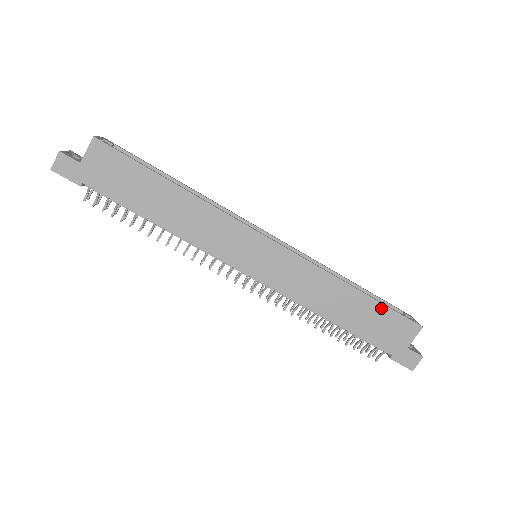
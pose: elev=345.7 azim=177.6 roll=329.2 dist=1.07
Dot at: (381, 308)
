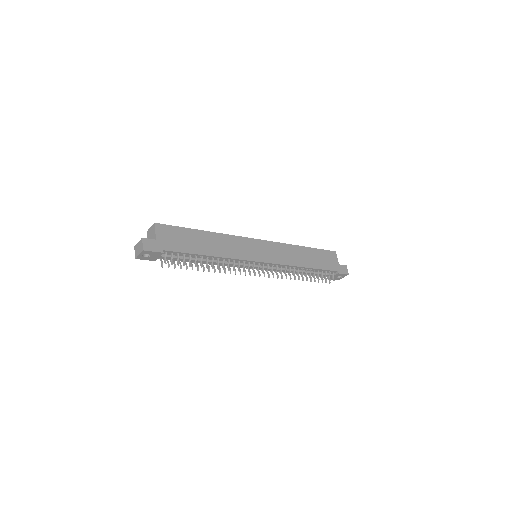
Dot at: (317, 251)
